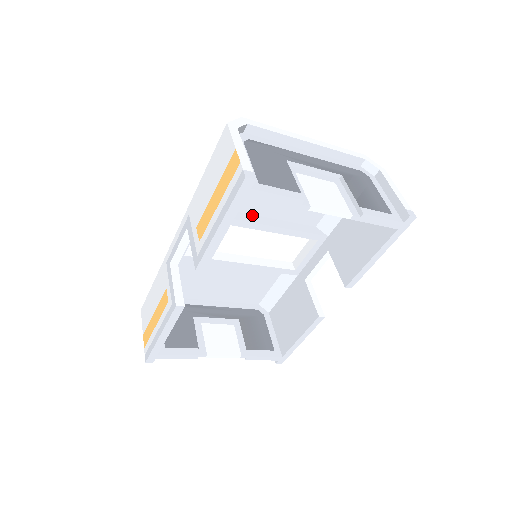
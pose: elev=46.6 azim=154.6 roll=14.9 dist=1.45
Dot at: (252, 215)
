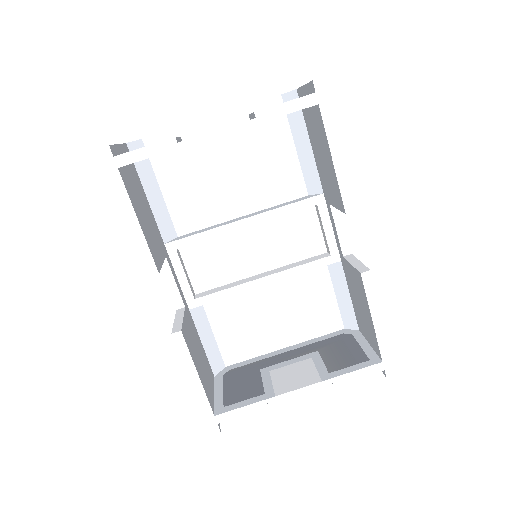
Dot at: (228, 221)
